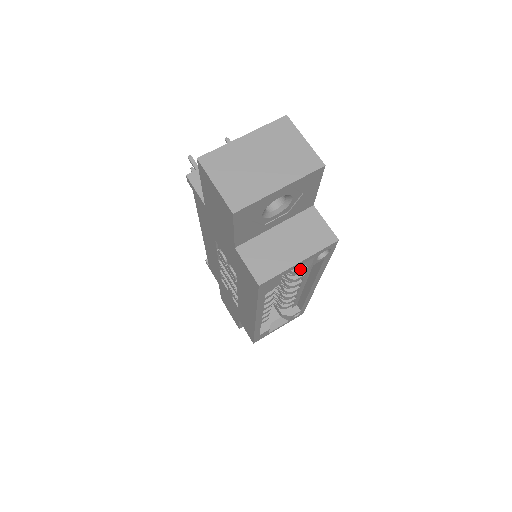
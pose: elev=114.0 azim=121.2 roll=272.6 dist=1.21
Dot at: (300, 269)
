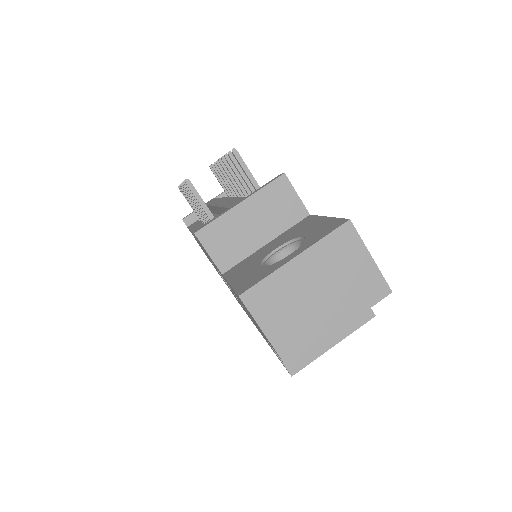
Dot at: occluded
